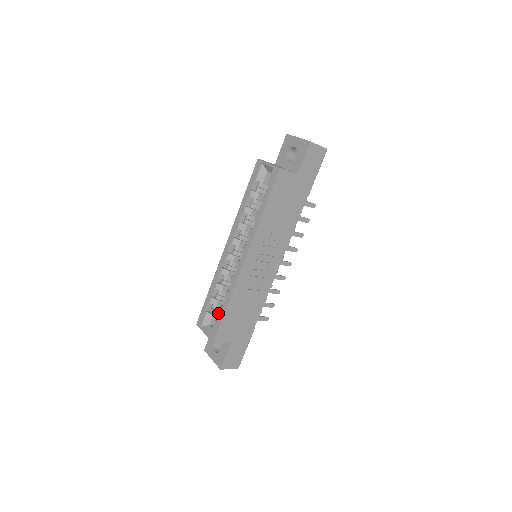
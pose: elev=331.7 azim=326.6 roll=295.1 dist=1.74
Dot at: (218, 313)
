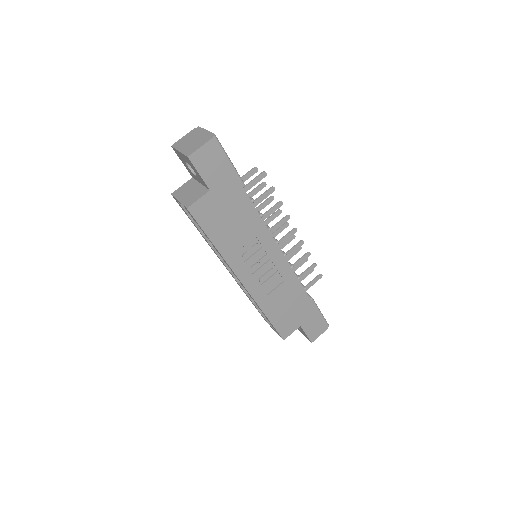
Dot at: occluded
